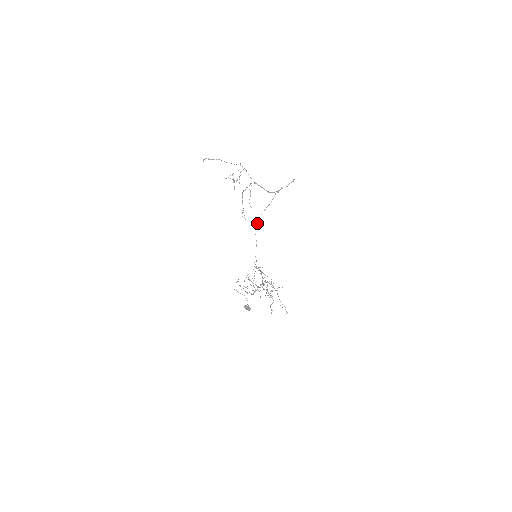
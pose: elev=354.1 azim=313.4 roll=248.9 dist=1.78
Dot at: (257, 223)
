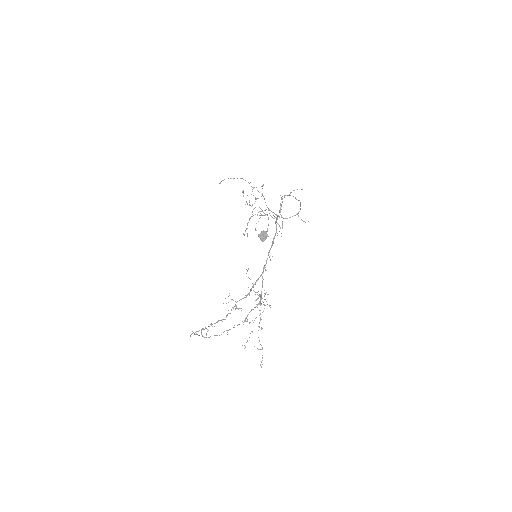
Dot at: occluded
